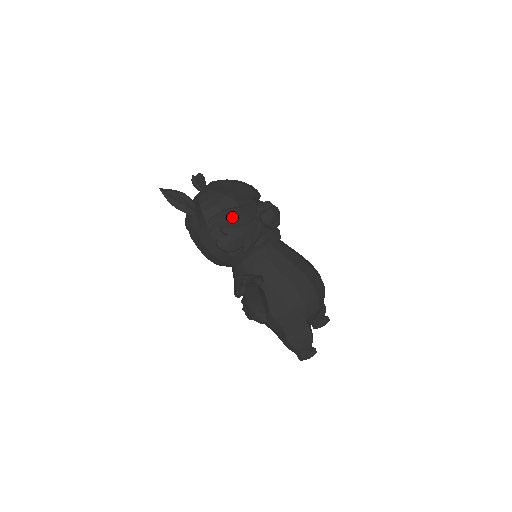
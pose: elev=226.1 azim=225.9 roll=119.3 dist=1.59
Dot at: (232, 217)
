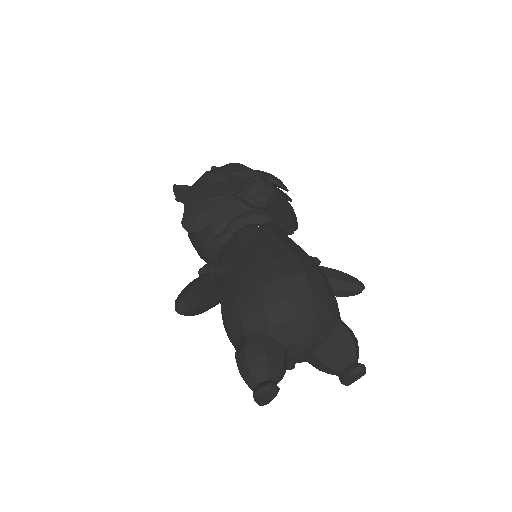
Dot at: (202, 192)
